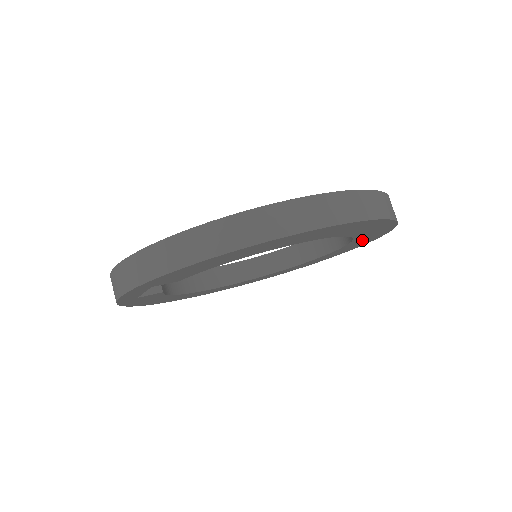
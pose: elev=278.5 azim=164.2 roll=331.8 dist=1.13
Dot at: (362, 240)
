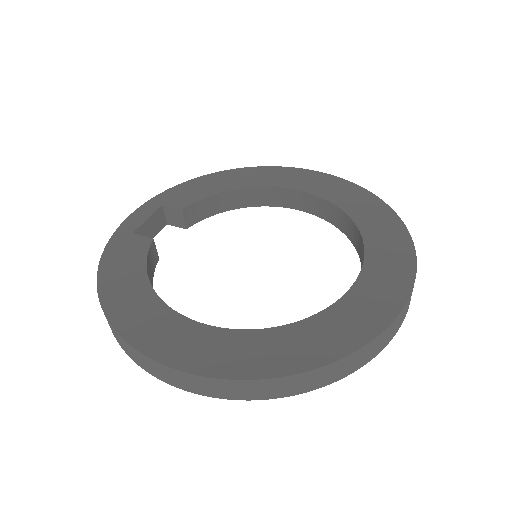
Dot at: occluded
